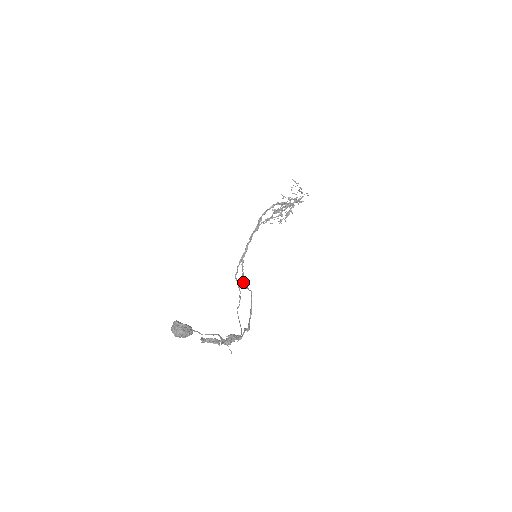
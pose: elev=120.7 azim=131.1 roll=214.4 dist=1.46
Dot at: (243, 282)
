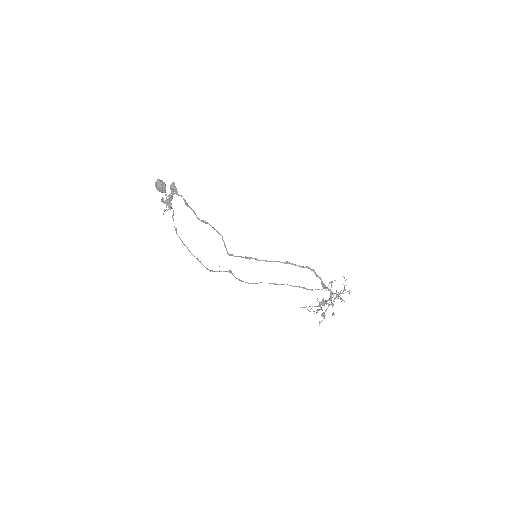
Dot at: (230, 254)
